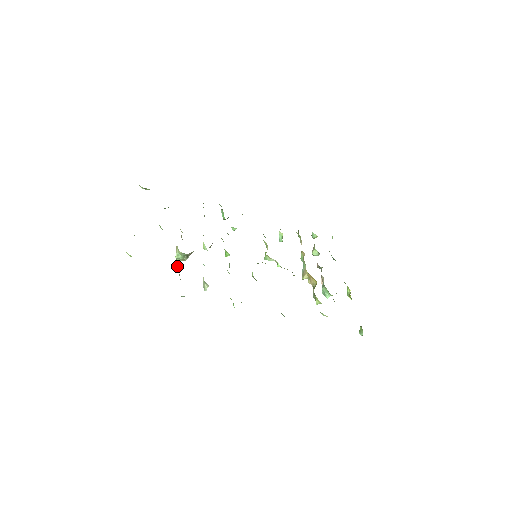
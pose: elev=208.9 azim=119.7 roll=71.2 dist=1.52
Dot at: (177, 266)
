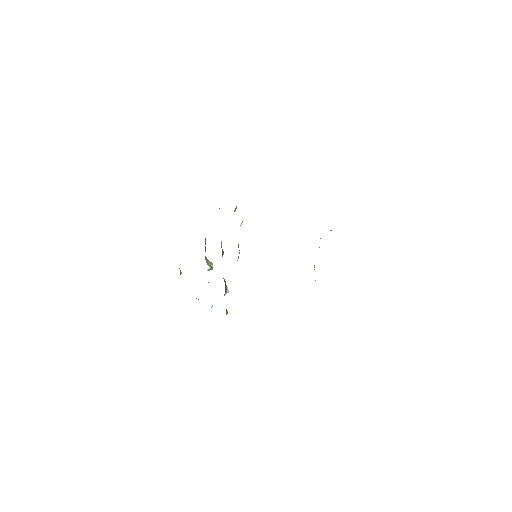
Dot at: occluded
